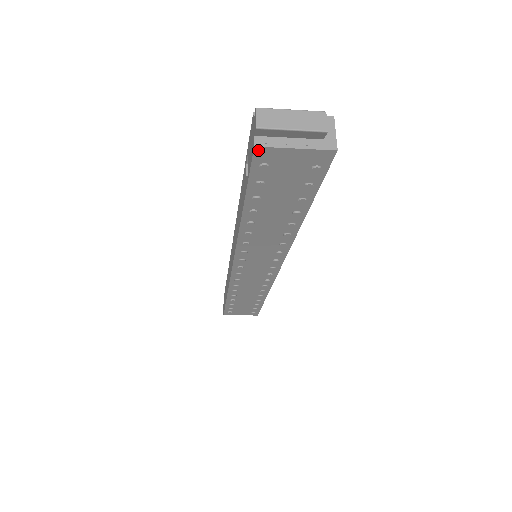
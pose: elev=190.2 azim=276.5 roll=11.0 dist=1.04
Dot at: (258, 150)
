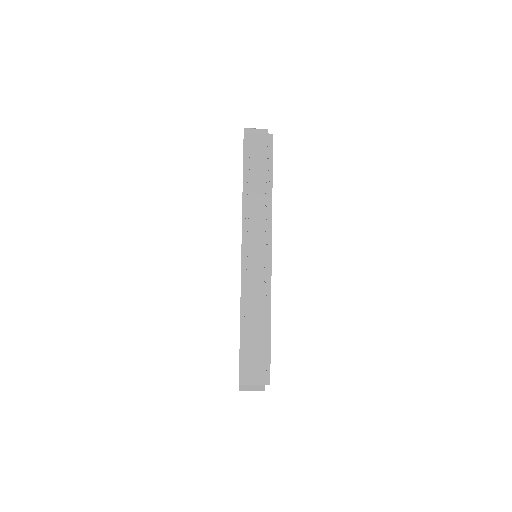
Dot at: (245, 135)
